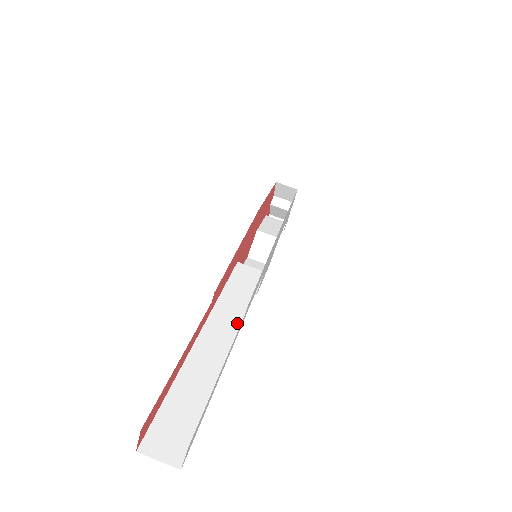
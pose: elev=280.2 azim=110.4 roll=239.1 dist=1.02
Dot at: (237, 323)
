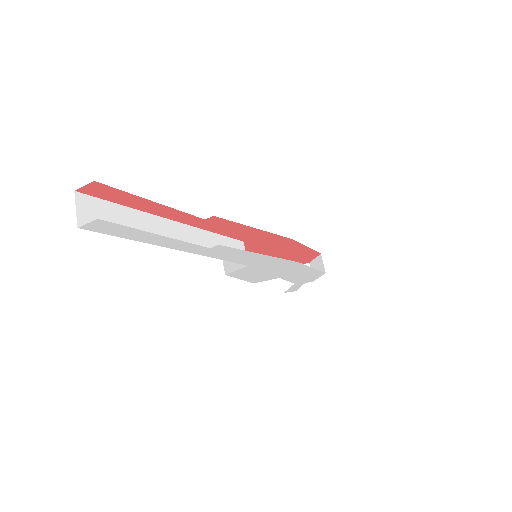
Dot at: occluded
